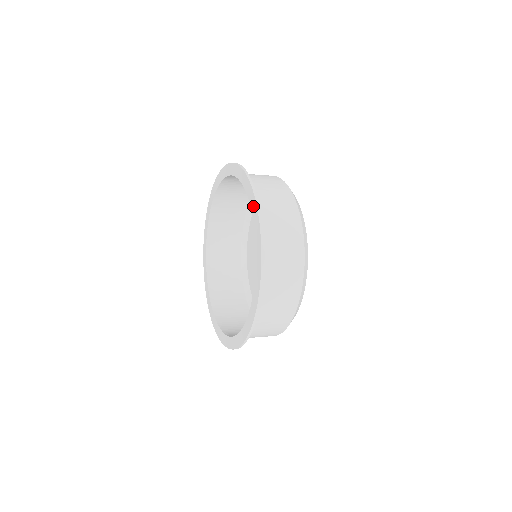
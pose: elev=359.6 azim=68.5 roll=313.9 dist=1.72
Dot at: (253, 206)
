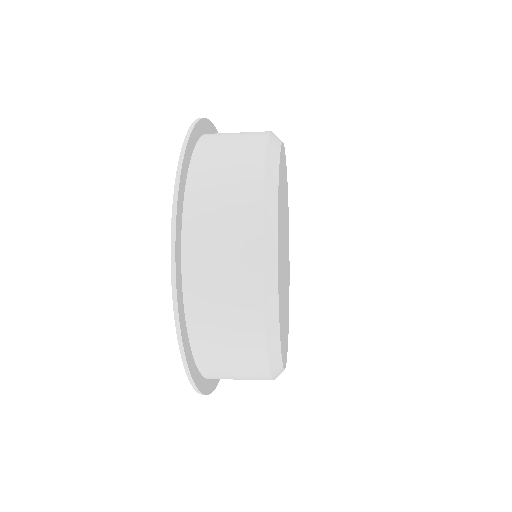
Dot at: occluded
